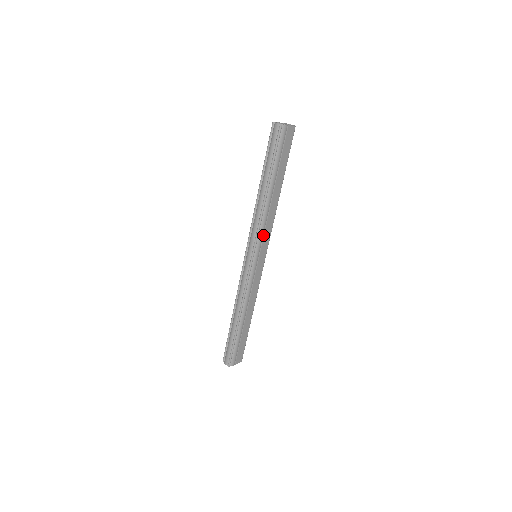
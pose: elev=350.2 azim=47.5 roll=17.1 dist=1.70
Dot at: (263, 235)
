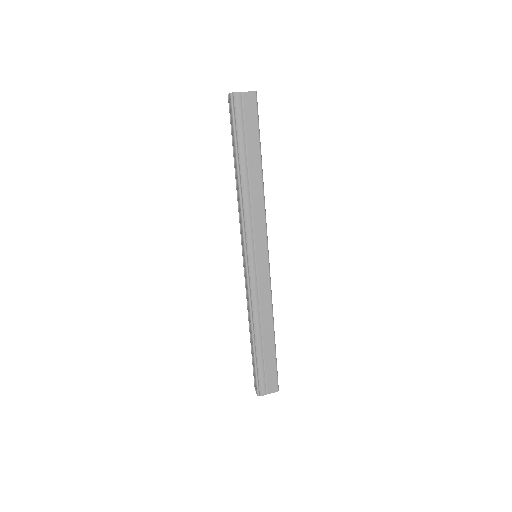
Dot at: (252, 228)
